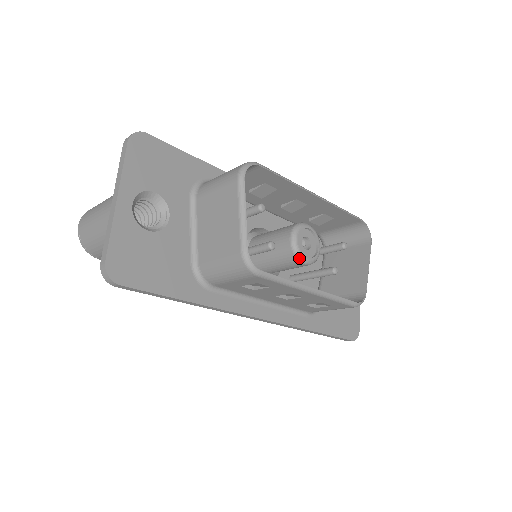
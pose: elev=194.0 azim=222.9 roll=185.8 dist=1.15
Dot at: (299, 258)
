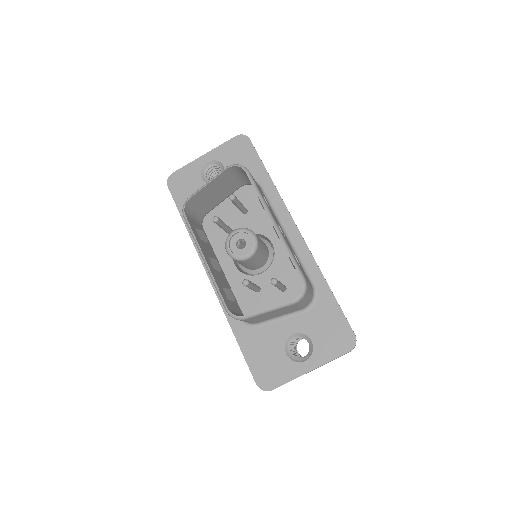
Dot at: (226, 244)
